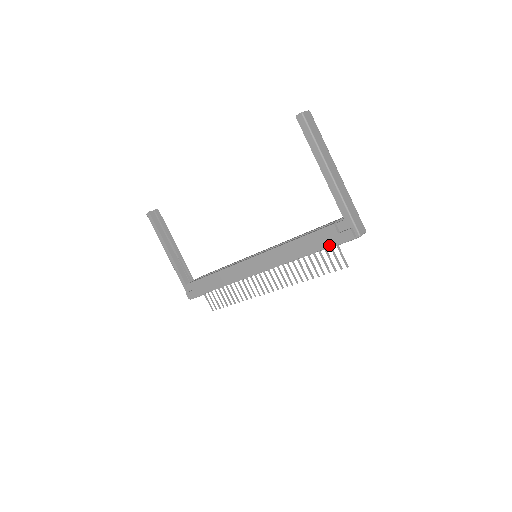
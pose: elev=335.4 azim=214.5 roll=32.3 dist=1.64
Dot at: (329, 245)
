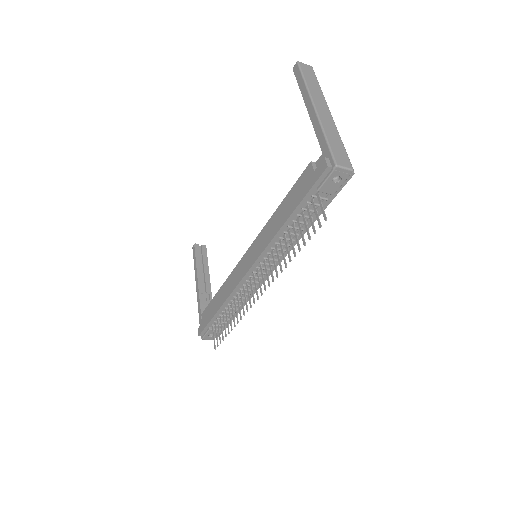
Dot at: (306, 192)
